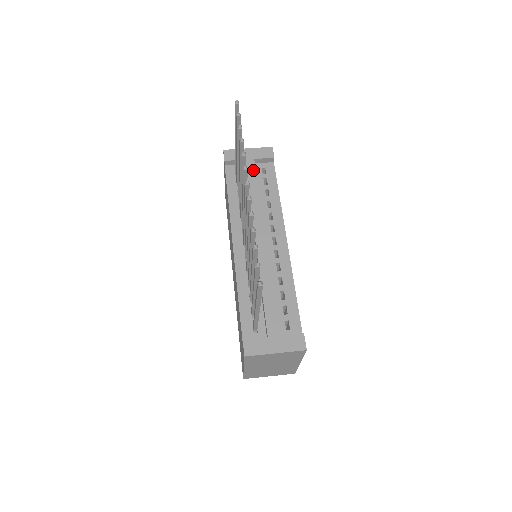
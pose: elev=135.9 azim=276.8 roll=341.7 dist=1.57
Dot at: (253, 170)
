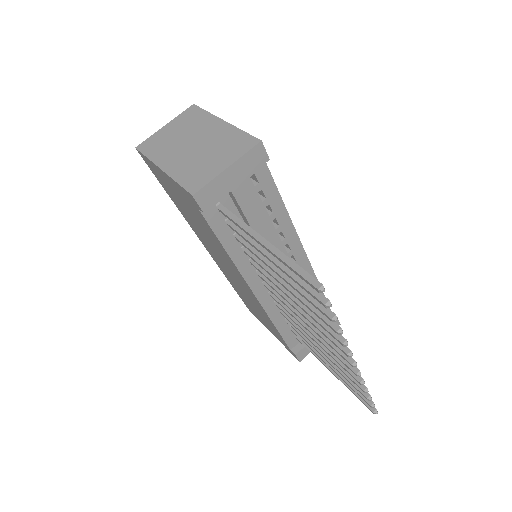
Dot at: (249, 201)
